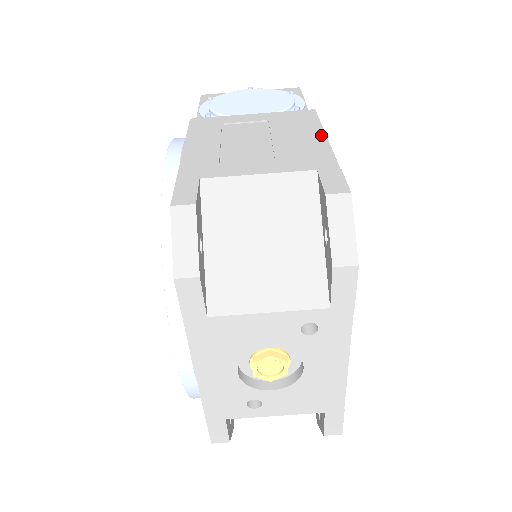
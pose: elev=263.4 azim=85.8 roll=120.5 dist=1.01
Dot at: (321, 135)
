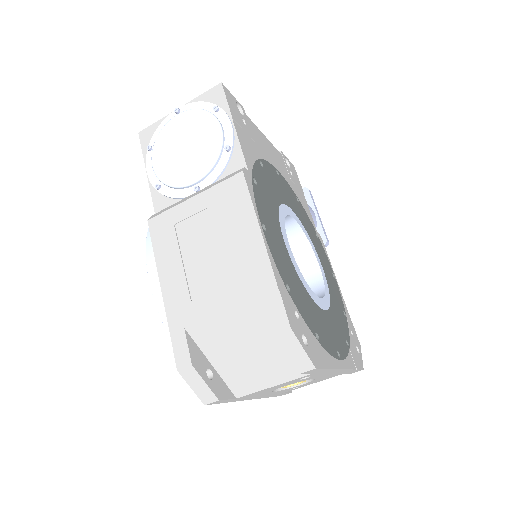
Dot at: (256, 229)
